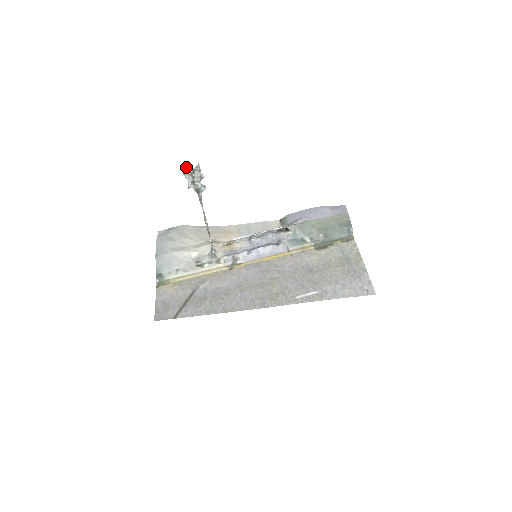
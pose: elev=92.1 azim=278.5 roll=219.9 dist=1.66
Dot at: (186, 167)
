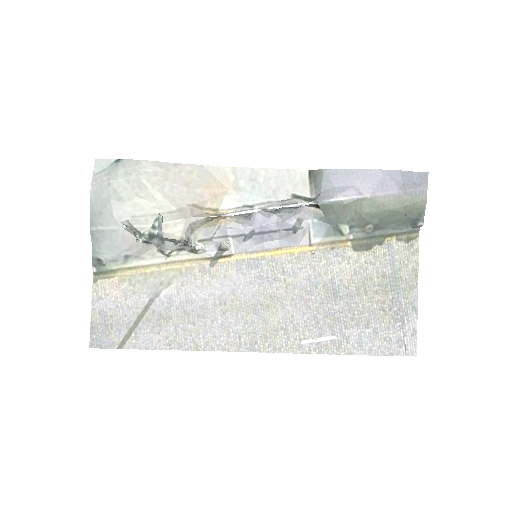
Dot at: (128, 228)
